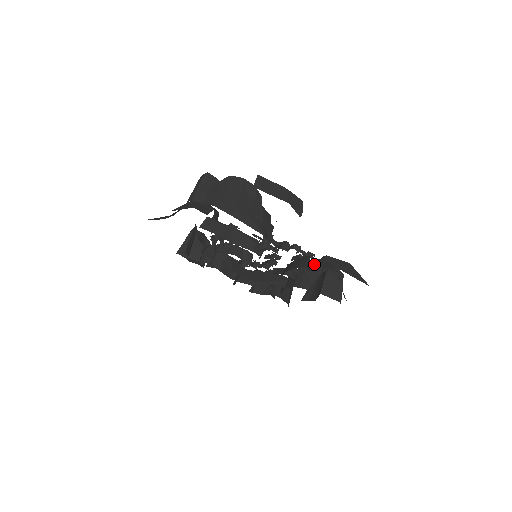
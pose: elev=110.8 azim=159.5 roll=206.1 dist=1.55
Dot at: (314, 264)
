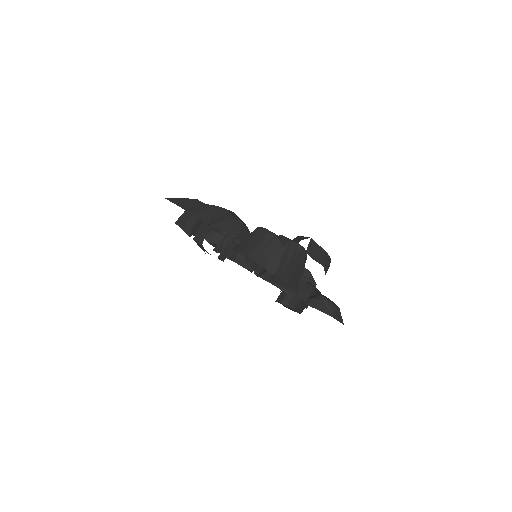
Dot at: (315, 304)
